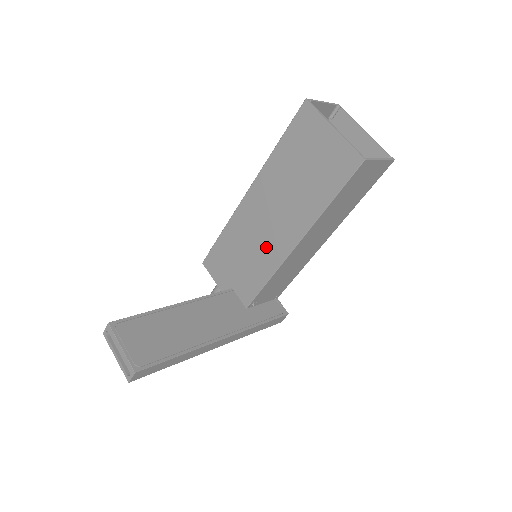
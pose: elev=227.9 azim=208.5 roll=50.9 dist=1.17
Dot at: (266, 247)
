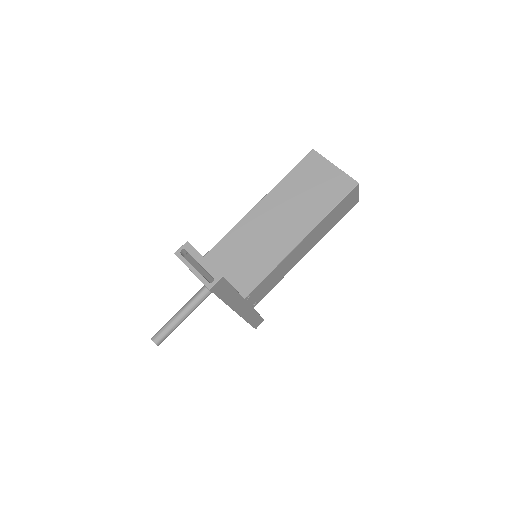
Dot at: (271, 245)
